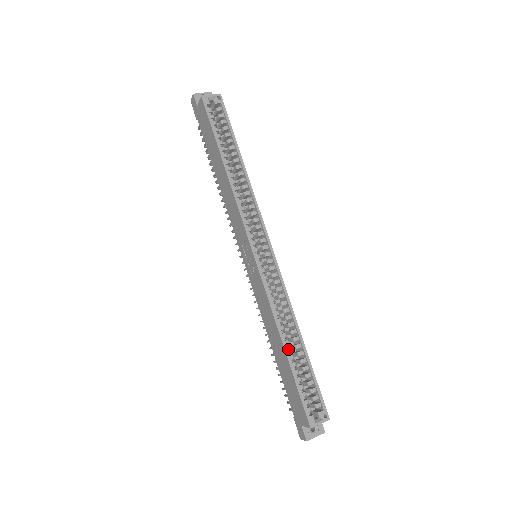
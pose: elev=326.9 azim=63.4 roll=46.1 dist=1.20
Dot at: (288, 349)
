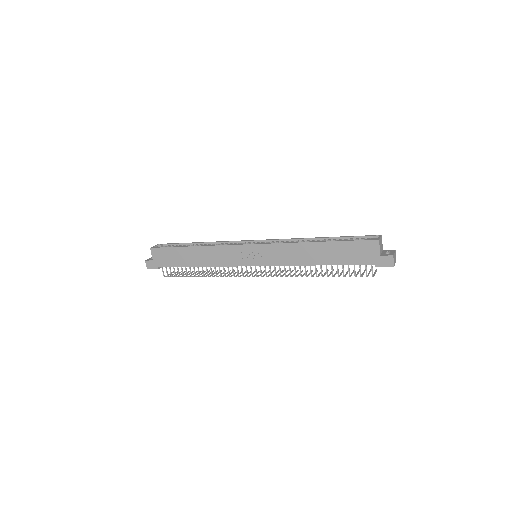
Dot at: (320, 243)
